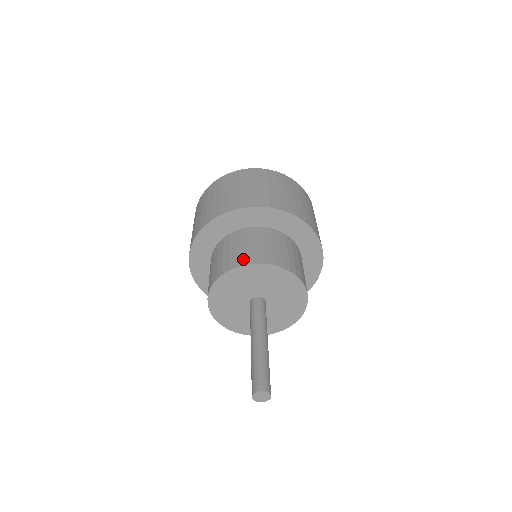
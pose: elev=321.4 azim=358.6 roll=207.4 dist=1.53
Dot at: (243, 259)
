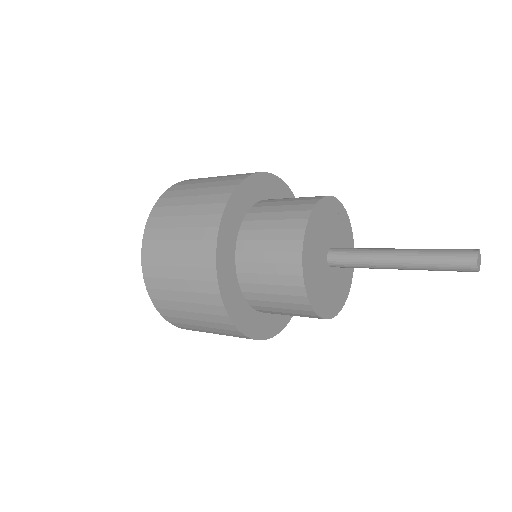
Dot at: occluded
